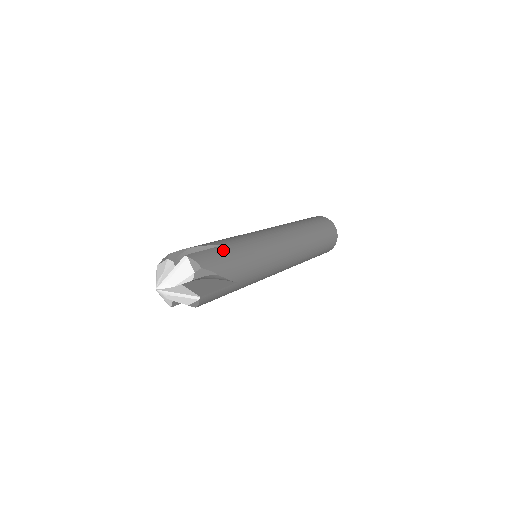
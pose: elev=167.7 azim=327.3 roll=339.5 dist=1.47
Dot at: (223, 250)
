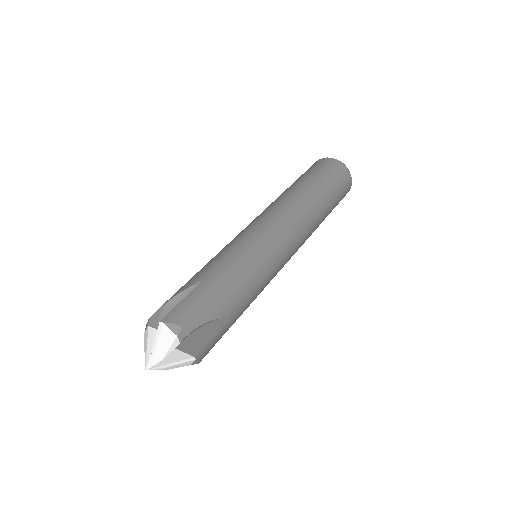
Dot at: (231, 323)
